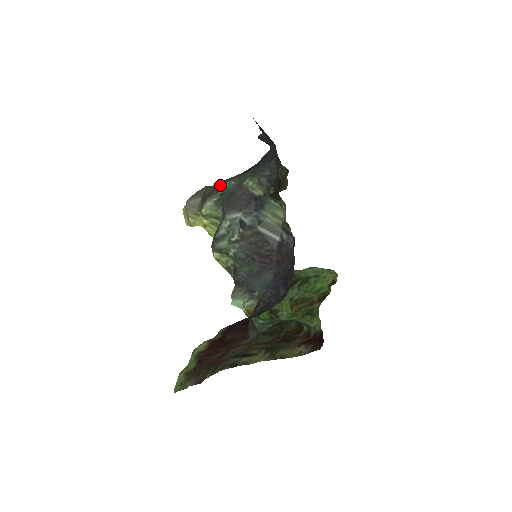
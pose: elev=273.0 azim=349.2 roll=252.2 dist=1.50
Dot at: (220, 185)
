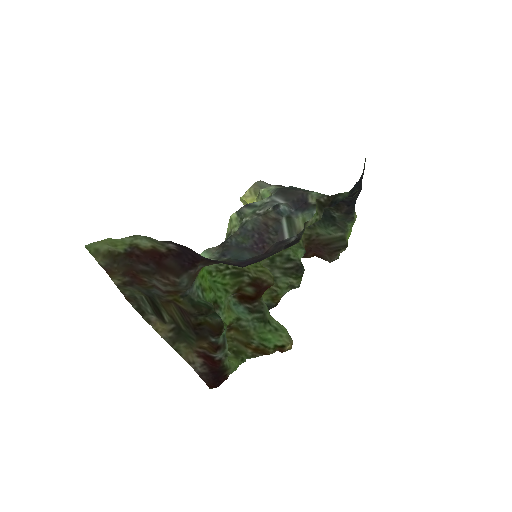
Dot at: occluded
